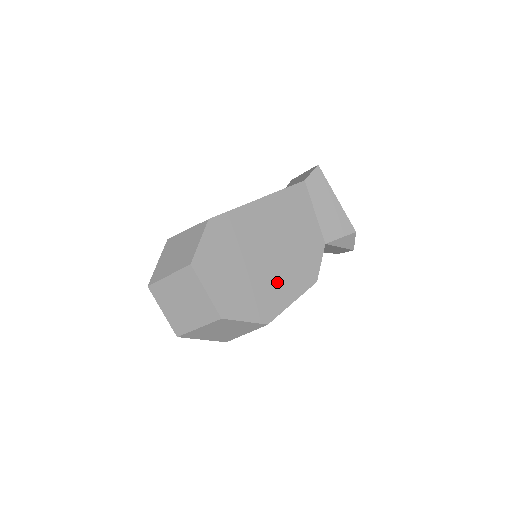
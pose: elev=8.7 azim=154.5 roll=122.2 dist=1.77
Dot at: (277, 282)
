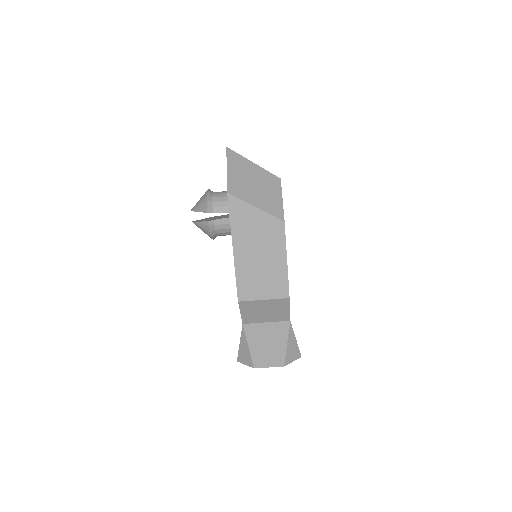
Dot at: occluded
